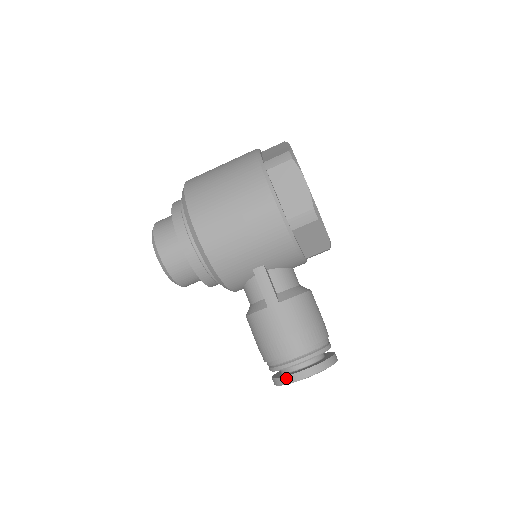
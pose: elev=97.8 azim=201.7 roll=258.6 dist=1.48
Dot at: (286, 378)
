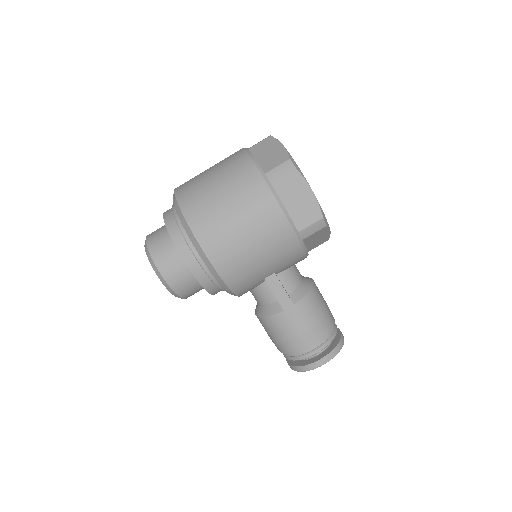
Dot at: (307, 366)
